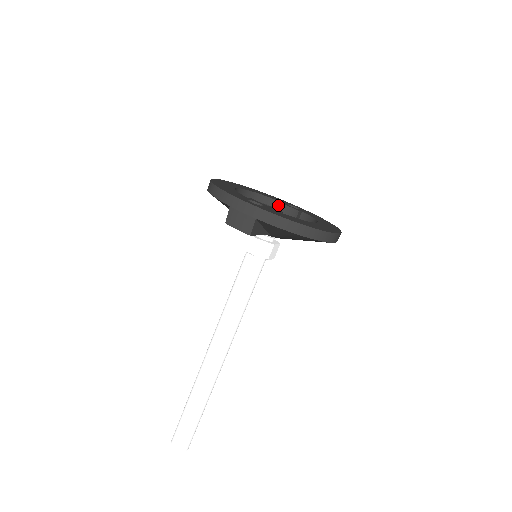
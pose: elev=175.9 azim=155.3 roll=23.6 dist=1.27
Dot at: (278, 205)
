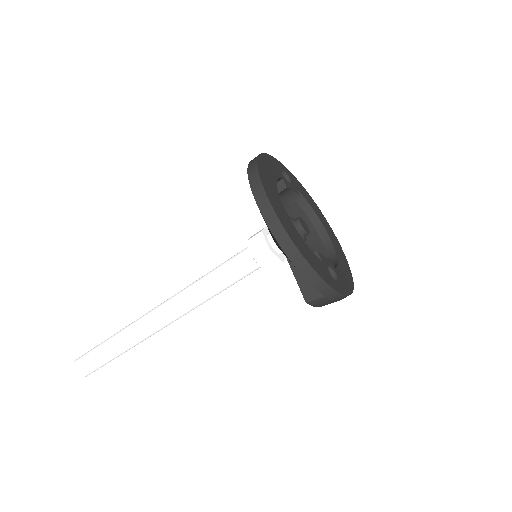
Dot at: (285, 190)
